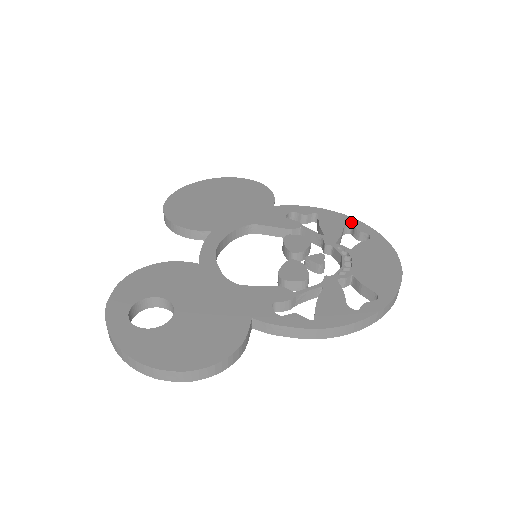
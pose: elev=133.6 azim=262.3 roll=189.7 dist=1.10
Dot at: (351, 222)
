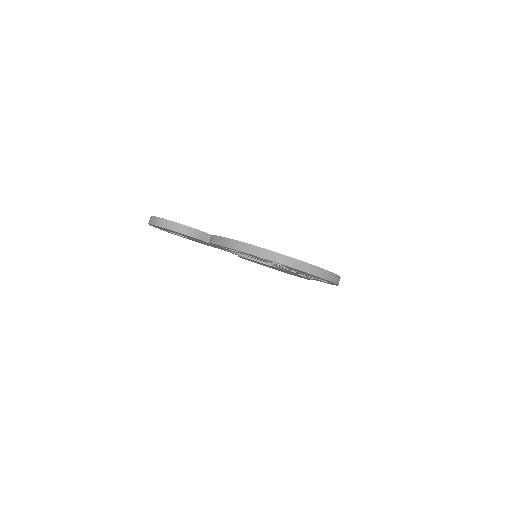
Dot at: occluded
